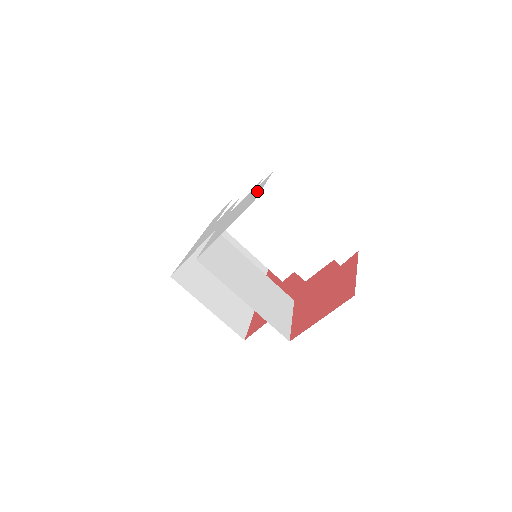
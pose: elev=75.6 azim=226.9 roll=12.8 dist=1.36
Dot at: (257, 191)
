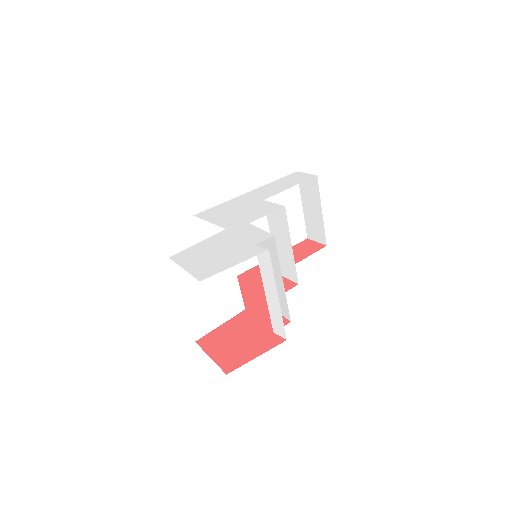
Dot at: (233, 260)
